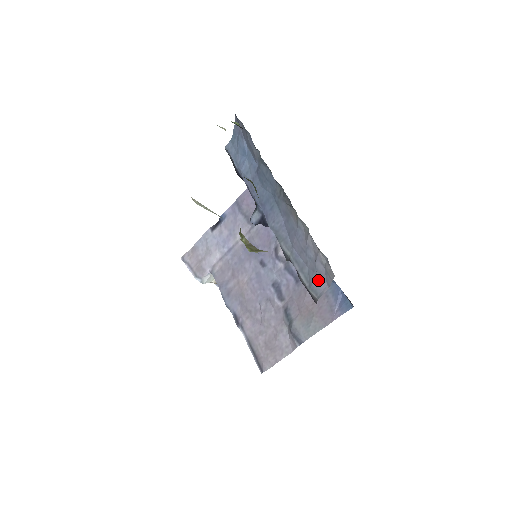
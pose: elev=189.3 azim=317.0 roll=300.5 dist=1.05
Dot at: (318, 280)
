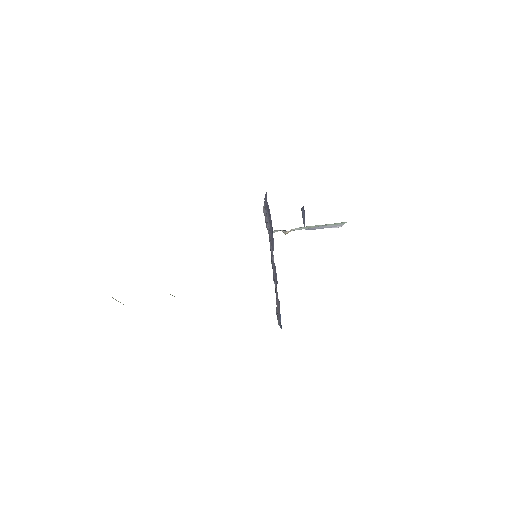
Dot at: occluded
